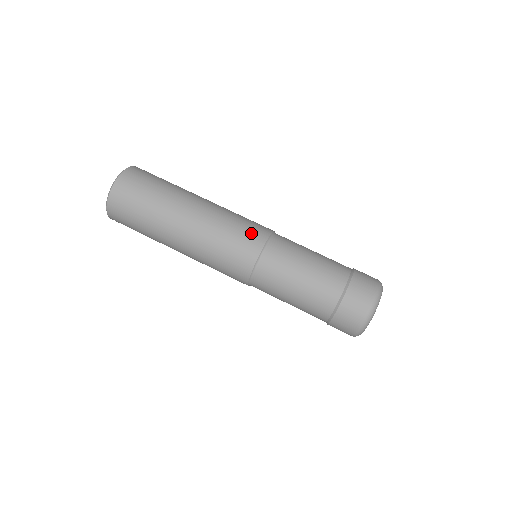
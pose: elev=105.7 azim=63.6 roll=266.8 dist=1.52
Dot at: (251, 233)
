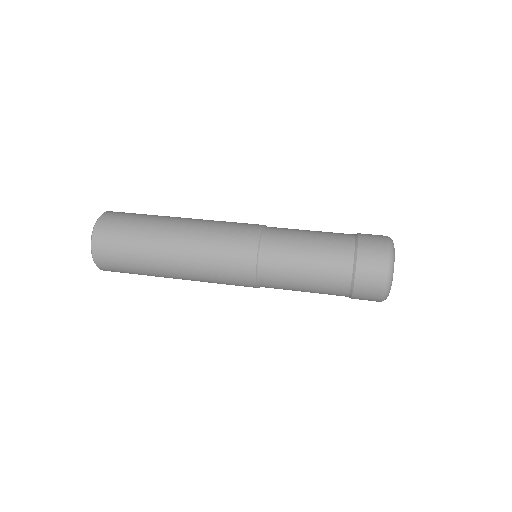
Dot at: (247, 223)
